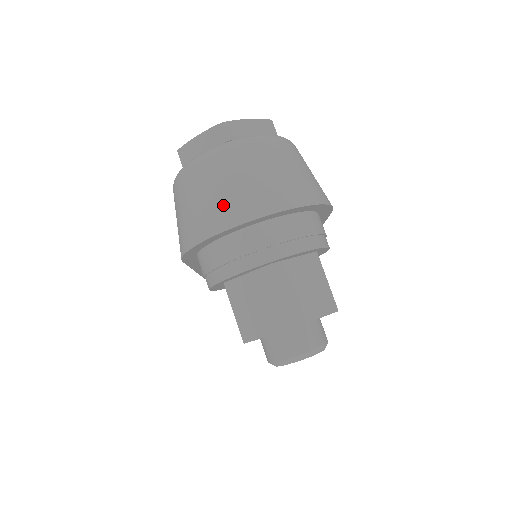
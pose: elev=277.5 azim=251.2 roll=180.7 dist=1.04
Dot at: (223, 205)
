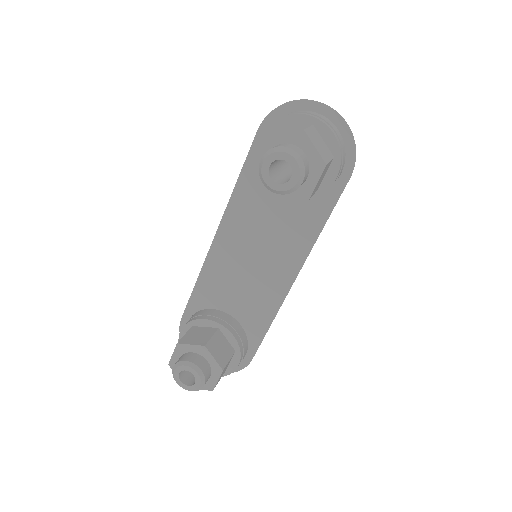
Dot at: occluded
